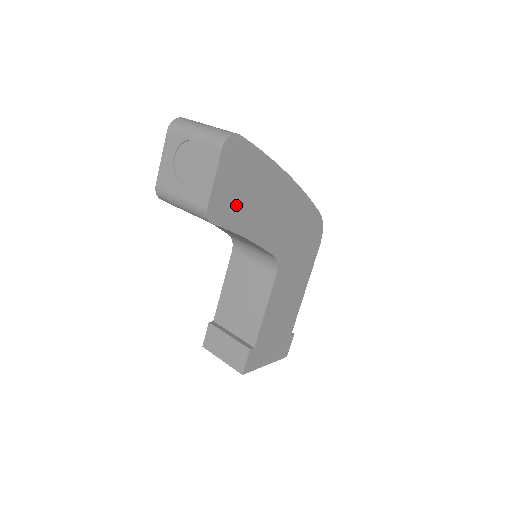
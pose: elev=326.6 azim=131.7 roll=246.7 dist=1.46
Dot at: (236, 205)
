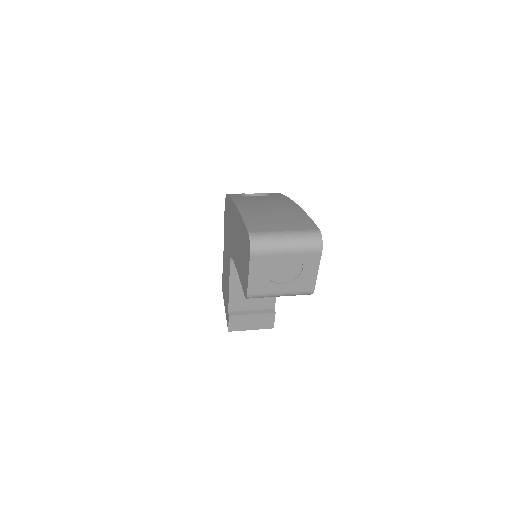
Dot at: occluded
